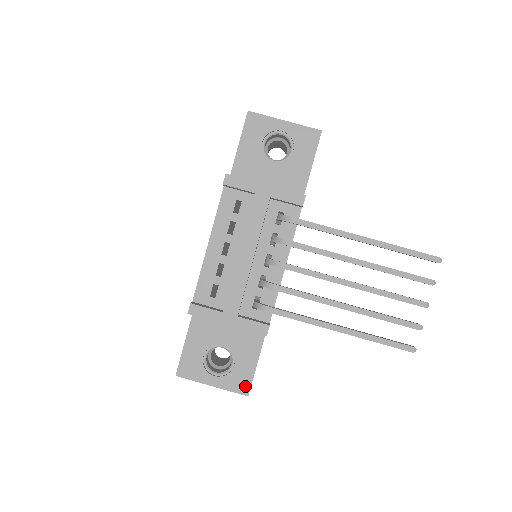
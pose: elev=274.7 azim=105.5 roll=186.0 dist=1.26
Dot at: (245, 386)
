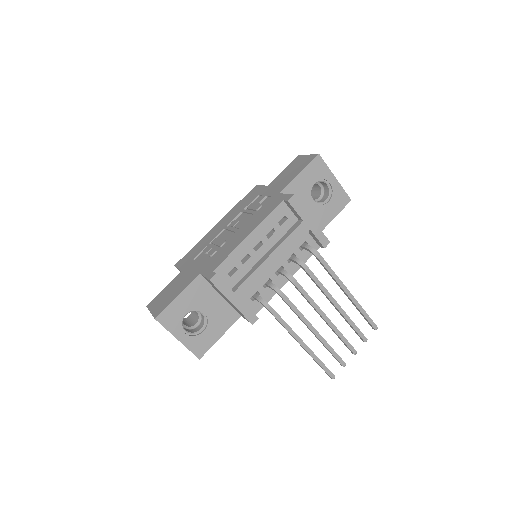
Dot at: (202, 351)
